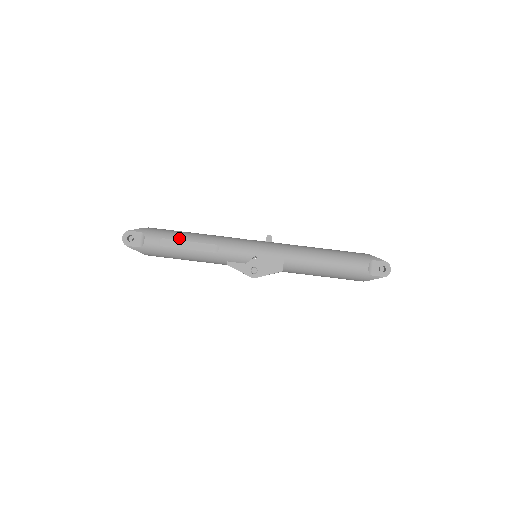
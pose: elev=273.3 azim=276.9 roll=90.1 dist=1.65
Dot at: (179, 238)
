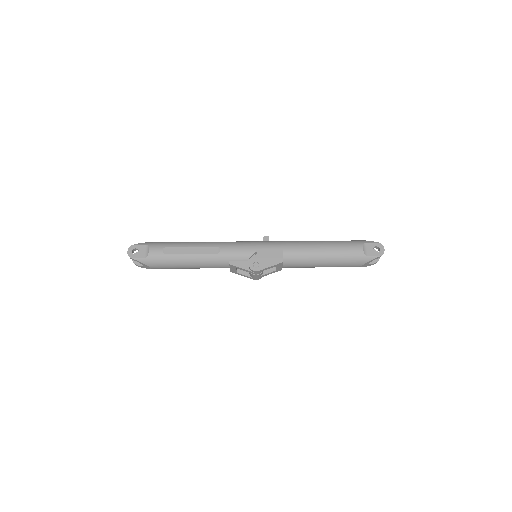
Dot at: (182, 245)
